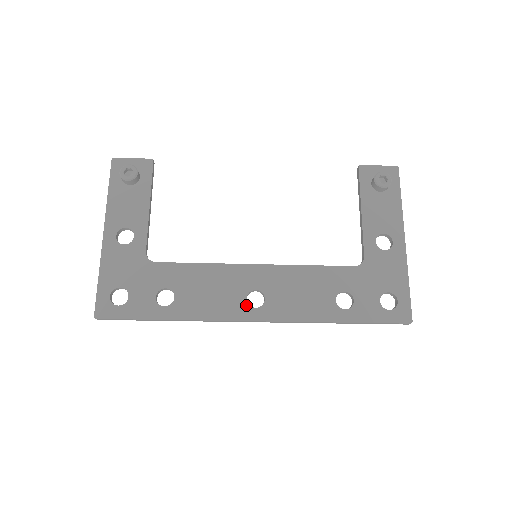
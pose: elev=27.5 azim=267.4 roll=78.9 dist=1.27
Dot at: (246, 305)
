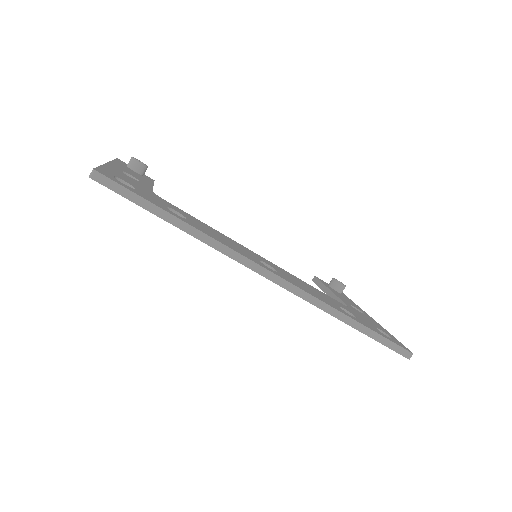
Dot at: (261, 263)
